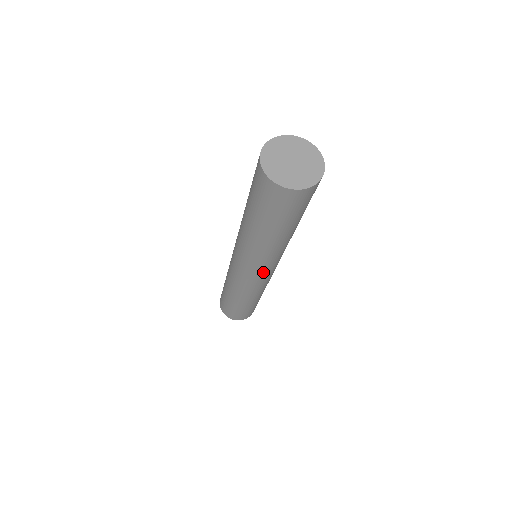
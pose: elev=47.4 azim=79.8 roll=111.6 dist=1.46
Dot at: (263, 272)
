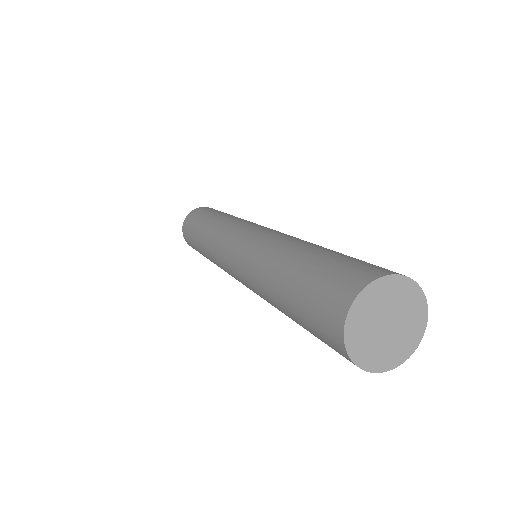
Dot at: occluded
